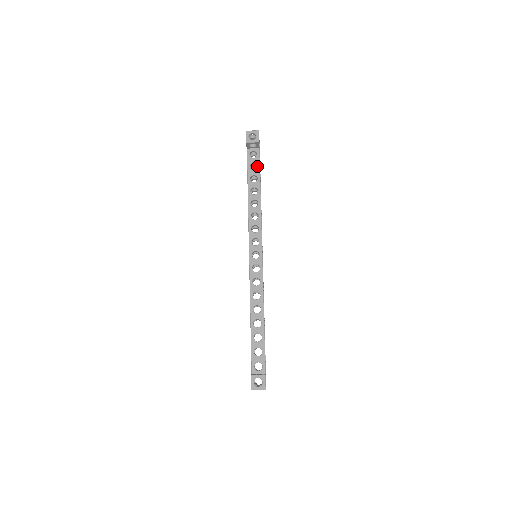
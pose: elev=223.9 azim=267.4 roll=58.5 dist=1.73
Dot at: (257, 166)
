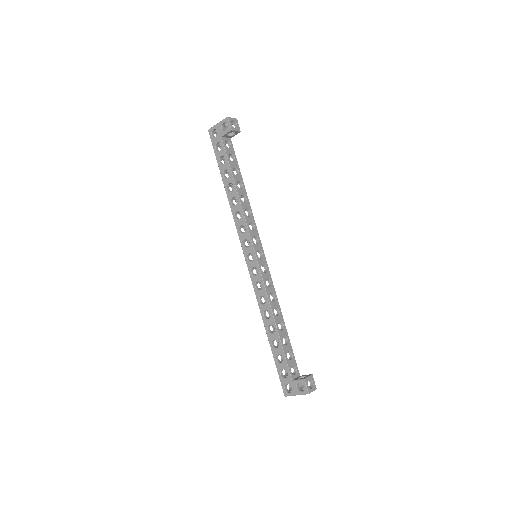
Dot at: (235, 158)
